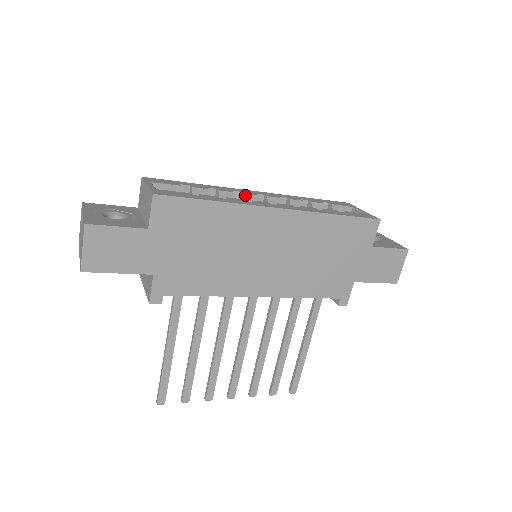
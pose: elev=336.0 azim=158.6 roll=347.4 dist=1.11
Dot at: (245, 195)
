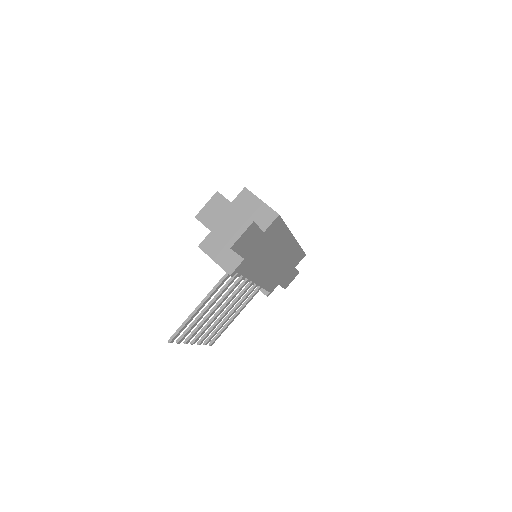
Dot at: occluded
